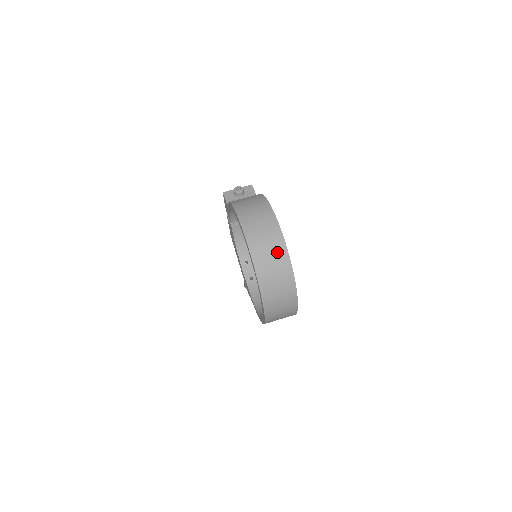
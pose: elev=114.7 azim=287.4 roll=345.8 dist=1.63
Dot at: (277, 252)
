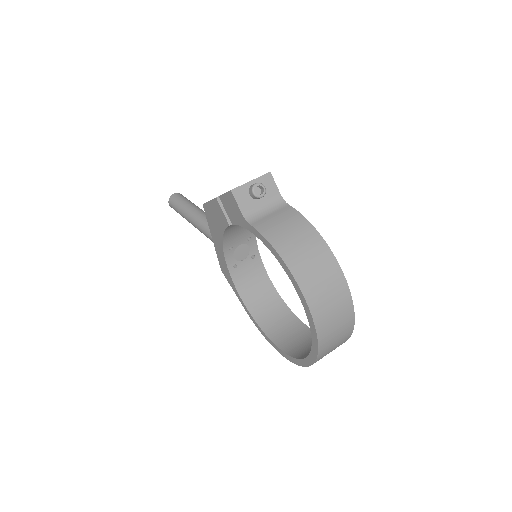
Dot at: (344, 330)
